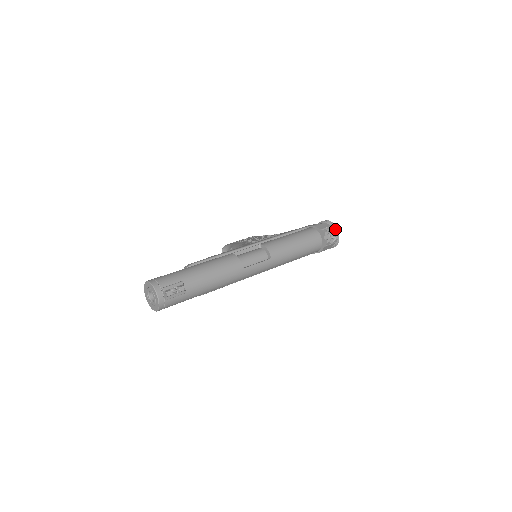
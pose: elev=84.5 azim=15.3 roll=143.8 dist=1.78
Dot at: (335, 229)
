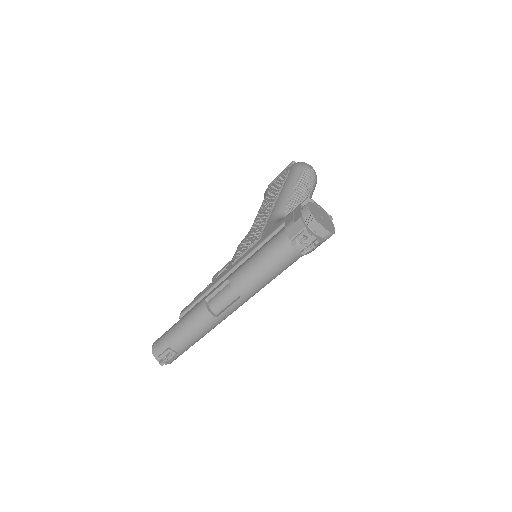
Dot at: (308, 234)
